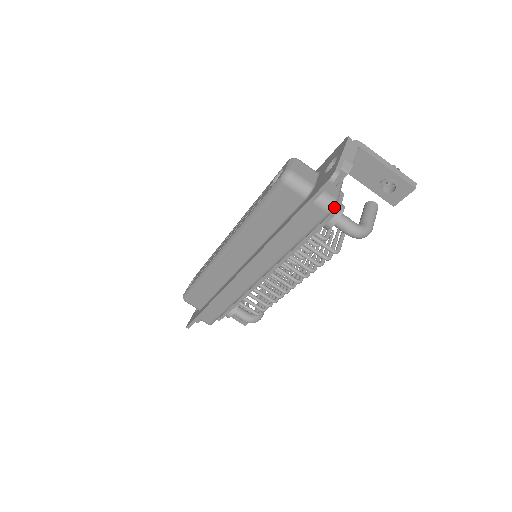
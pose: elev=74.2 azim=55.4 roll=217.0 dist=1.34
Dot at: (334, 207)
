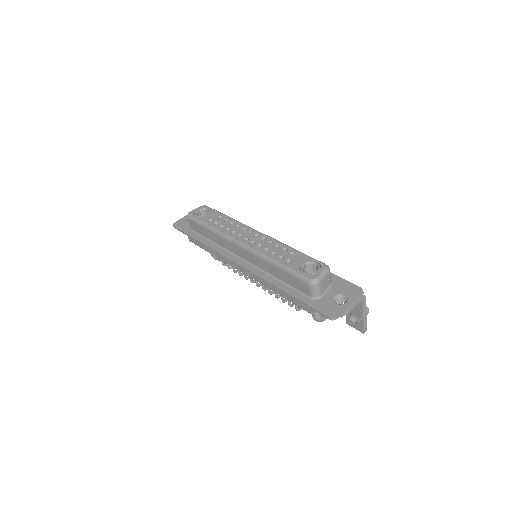
Dot at: occluded
